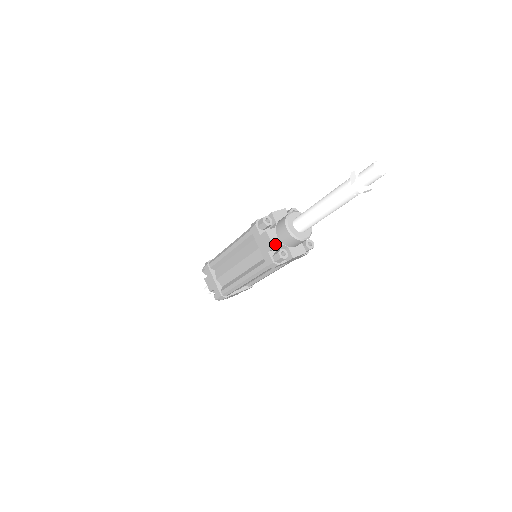
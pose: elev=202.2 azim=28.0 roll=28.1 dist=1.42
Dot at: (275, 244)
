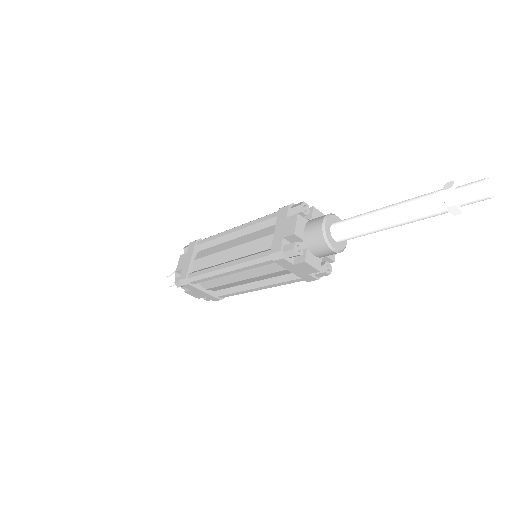
Dot at: (297, 232)
